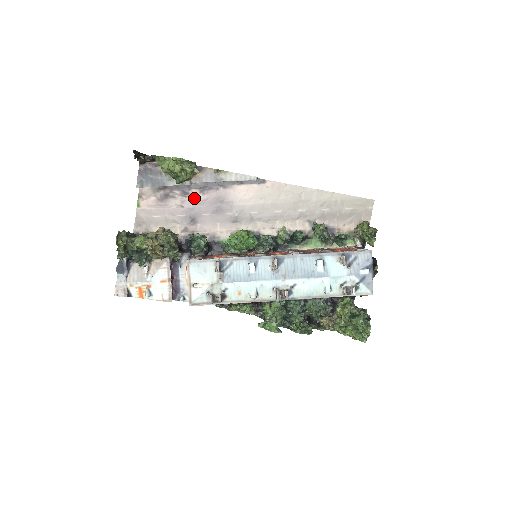
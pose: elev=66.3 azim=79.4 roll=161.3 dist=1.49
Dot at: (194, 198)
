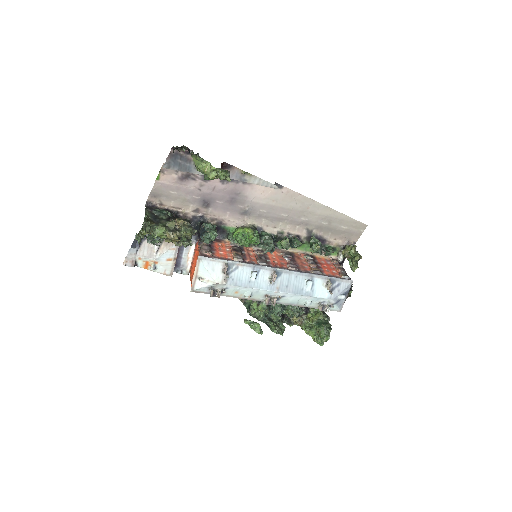
Dot at: (213, 185)
